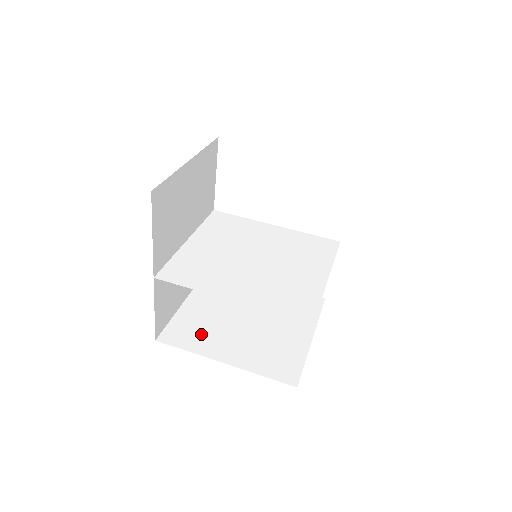
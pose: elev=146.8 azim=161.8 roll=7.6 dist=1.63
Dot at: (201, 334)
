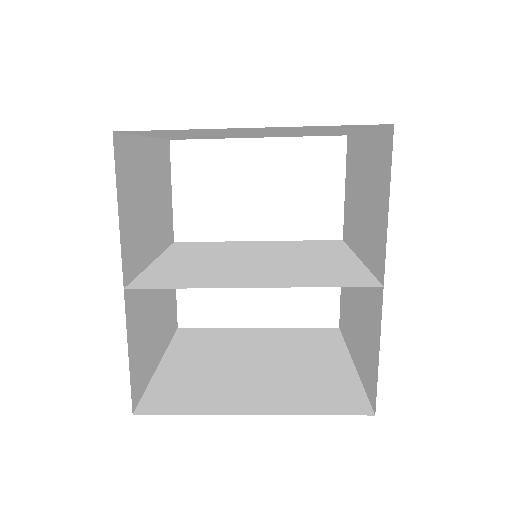
Dot at: (201, 392)
